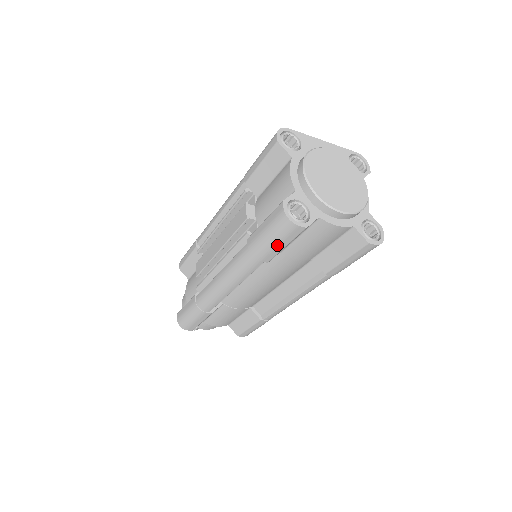
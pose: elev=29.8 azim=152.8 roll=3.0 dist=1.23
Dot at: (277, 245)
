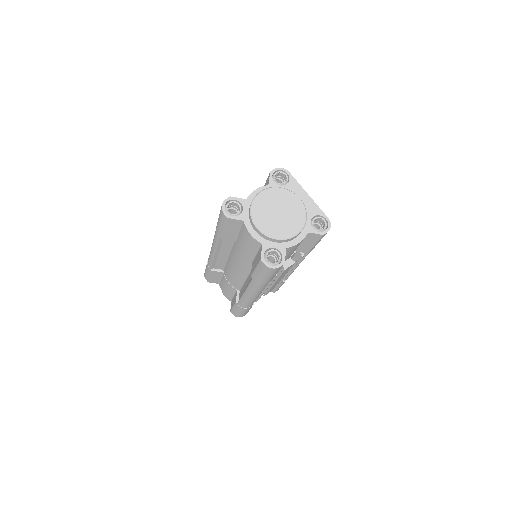
Dot at: (220, 224)
